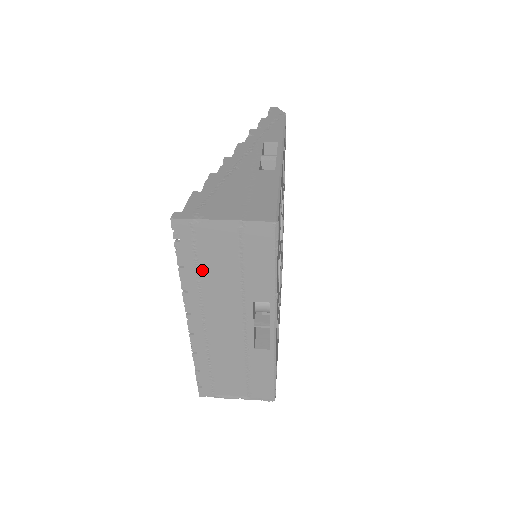
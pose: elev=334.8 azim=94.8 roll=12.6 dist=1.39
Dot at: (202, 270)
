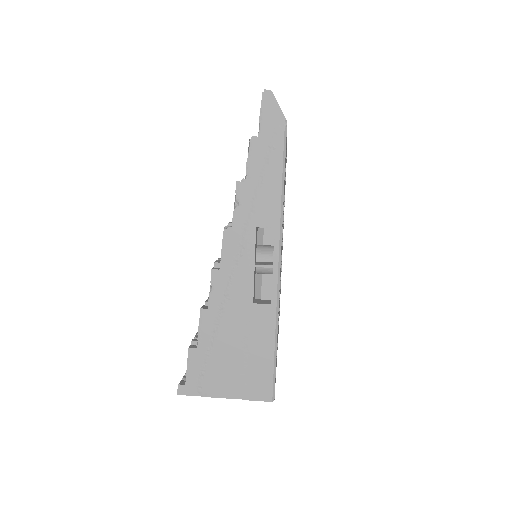
Dot at: occluded
